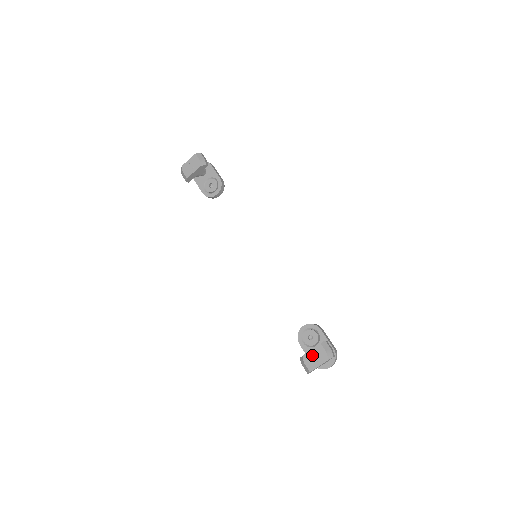
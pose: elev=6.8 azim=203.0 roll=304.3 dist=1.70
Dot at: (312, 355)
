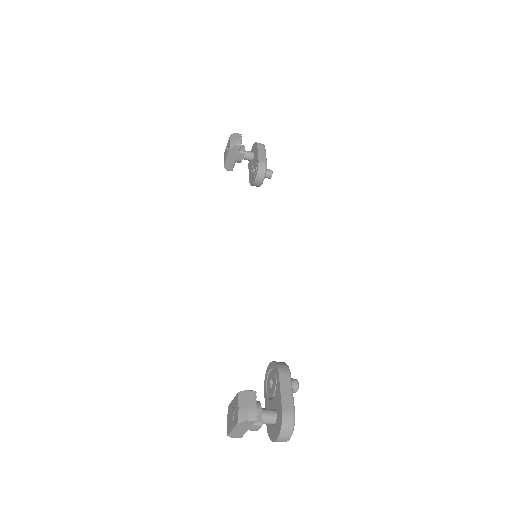
Dot at: (231, 408)
